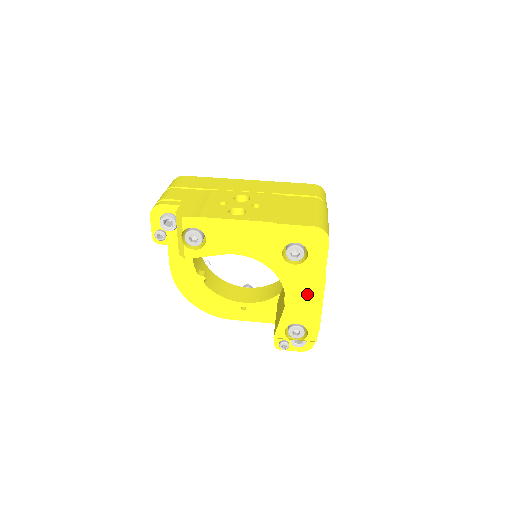
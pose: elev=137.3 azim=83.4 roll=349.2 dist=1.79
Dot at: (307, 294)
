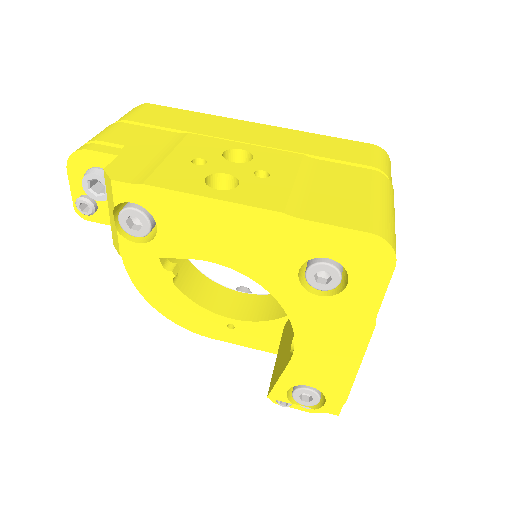
Dot at: (334, 346)
